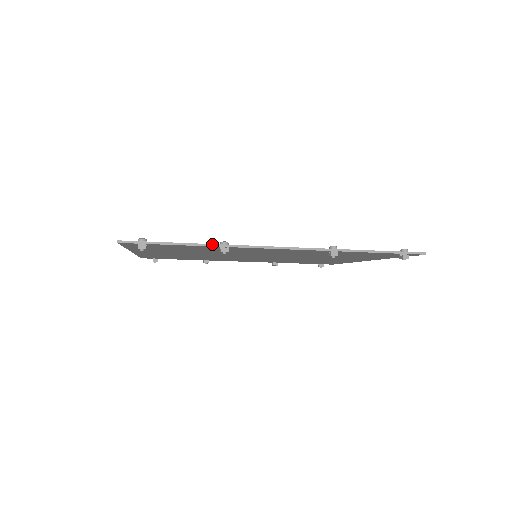
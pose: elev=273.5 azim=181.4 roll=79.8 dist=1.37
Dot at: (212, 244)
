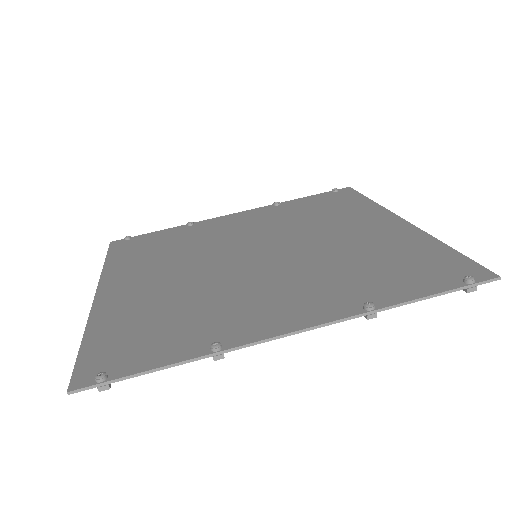
Dot at: (199, 357)
